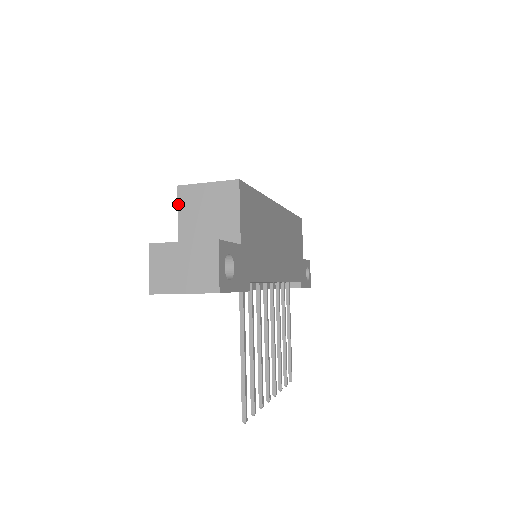
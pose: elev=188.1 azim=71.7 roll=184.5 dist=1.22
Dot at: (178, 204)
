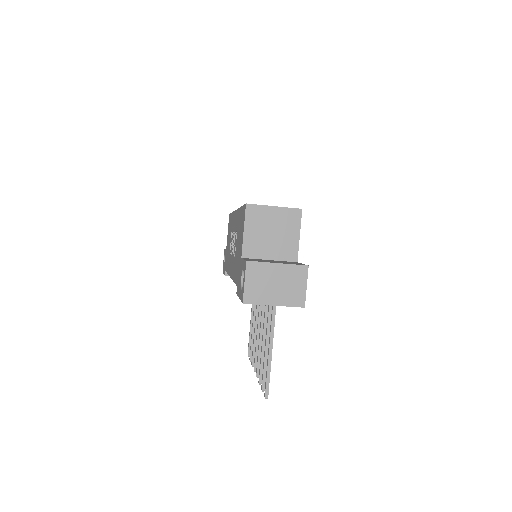
Dot at: (245, 220)
